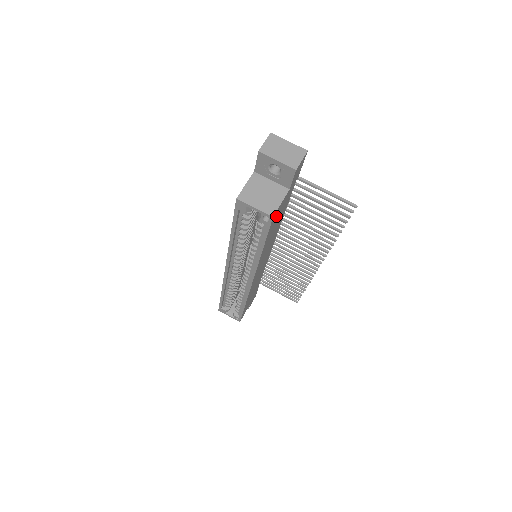
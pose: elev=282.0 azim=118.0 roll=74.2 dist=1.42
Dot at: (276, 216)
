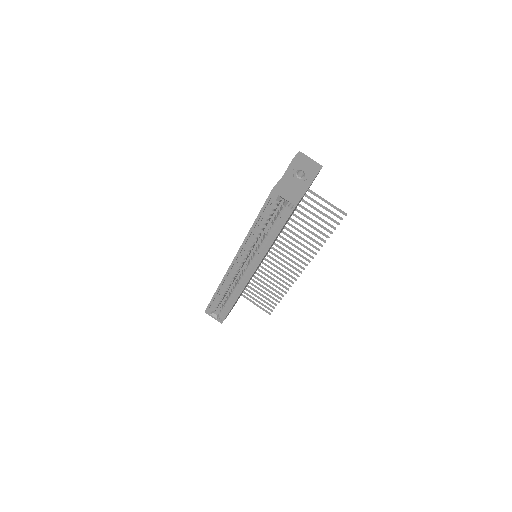
Dot at: occluded
